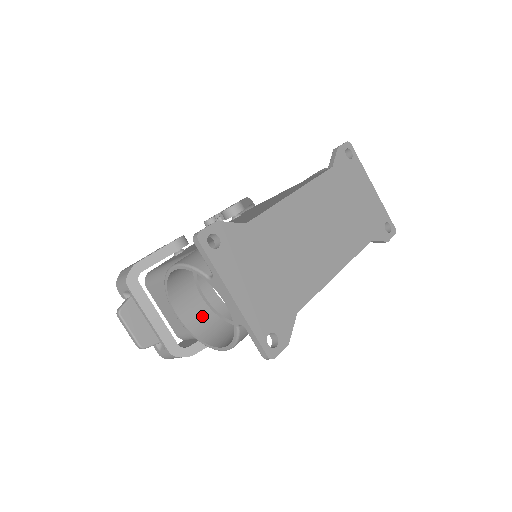
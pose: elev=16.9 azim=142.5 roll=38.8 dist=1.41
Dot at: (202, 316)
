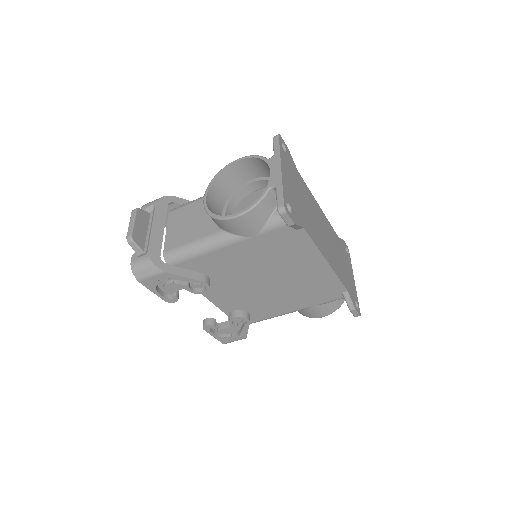
Dot at: occluded
